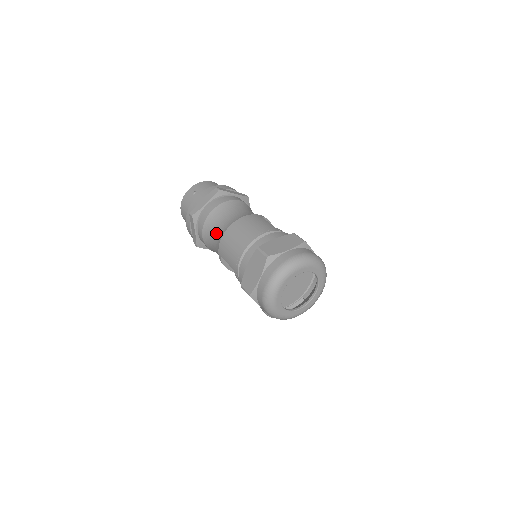
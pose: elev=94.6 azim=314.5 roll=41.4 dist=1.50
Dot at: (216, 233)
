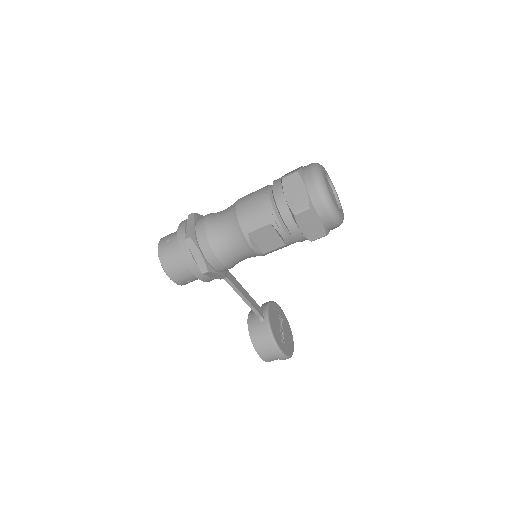
Dot at: (226, 227)
